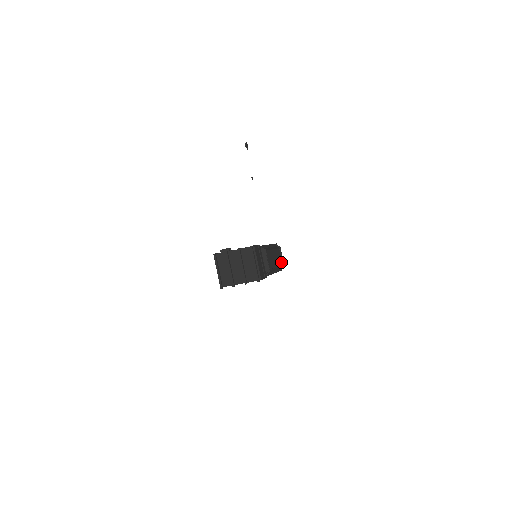
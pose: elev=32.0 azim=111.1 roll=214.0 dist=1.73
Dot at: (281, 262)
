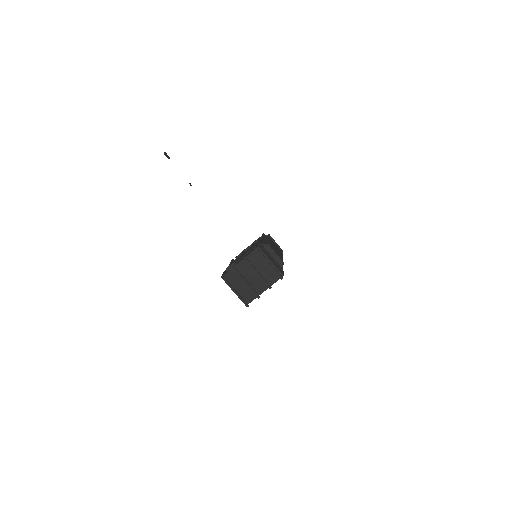
Dot at: occluded
